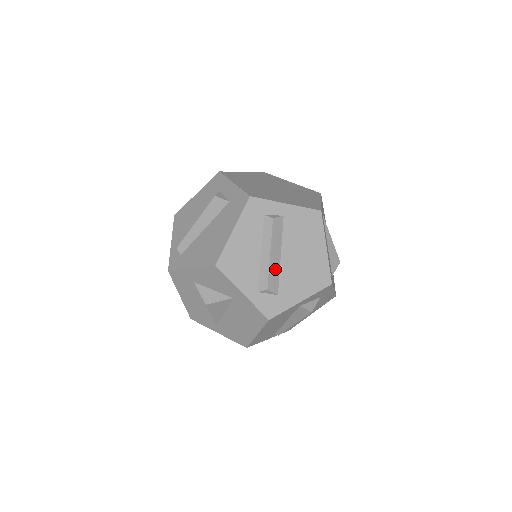
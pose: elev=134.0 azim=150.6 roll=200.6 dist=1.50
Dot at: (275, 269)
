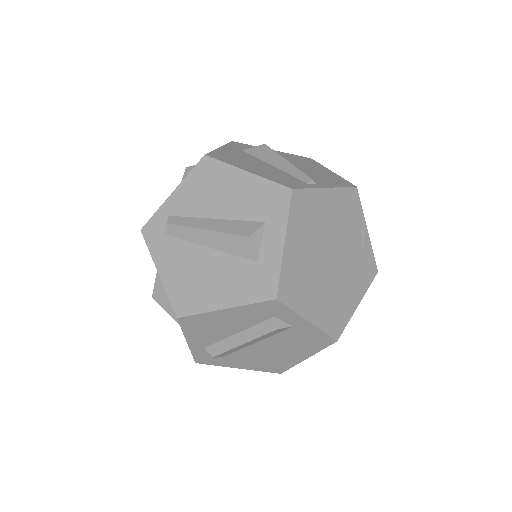
Dot at: (237, 349)
